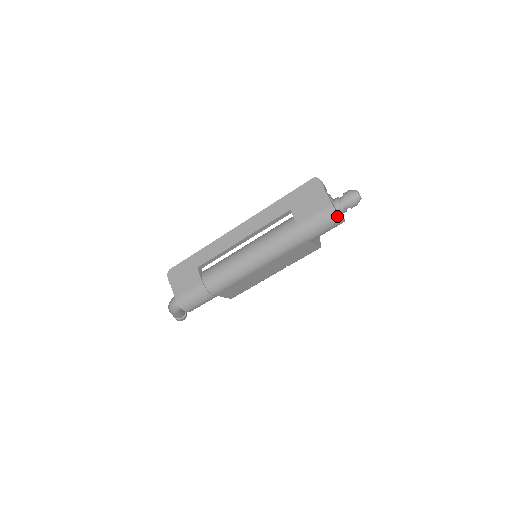
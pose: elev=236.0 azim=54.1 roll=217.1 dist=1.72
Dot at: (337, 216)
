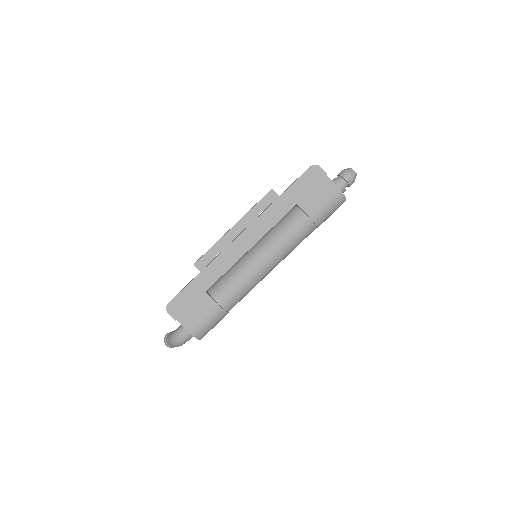
Dot at: (344, 199)
